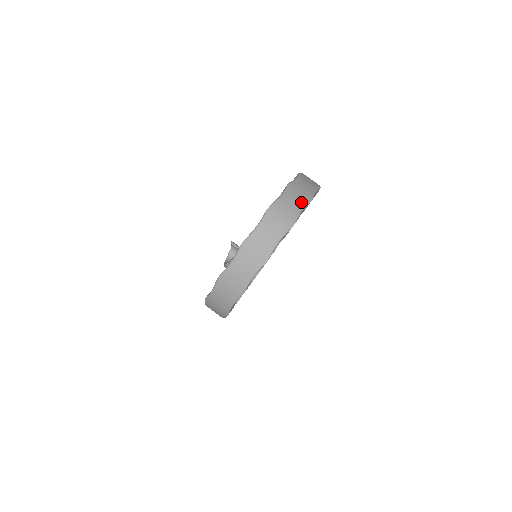
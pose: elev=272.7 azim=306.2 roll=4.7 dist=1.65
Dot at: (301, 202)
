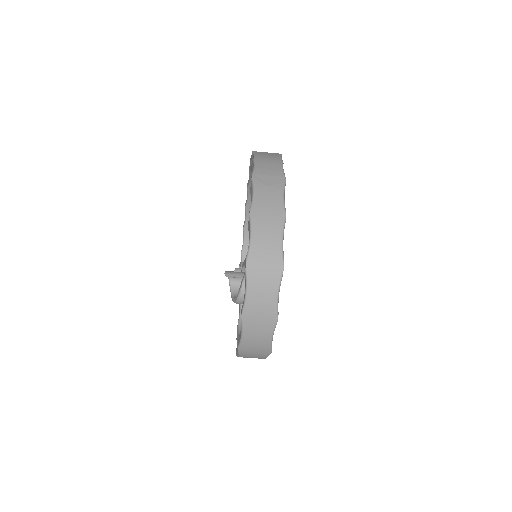
Dot at: (276, 231)
